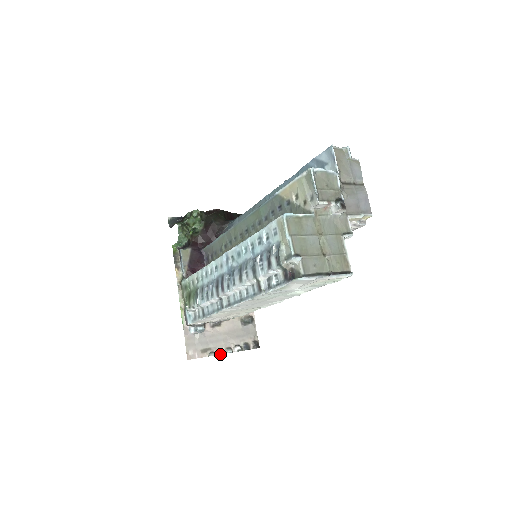
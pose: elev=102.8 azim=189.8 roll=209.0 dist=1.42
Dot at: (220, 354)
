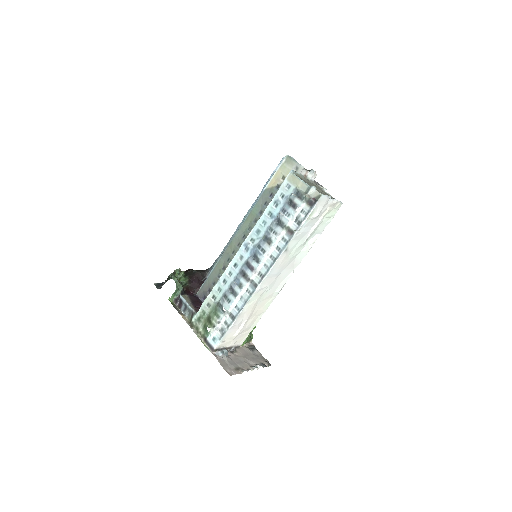
Dot at: (250, 369)
